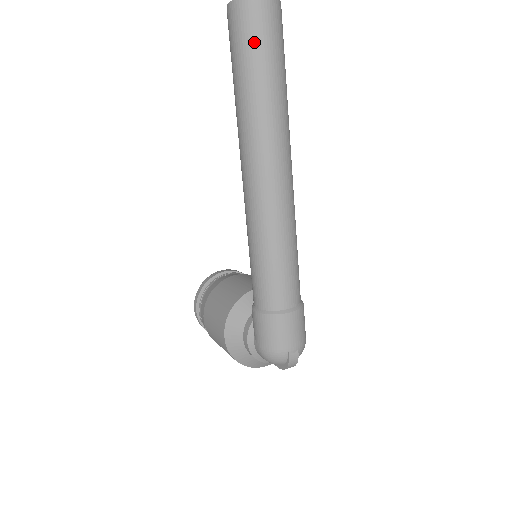
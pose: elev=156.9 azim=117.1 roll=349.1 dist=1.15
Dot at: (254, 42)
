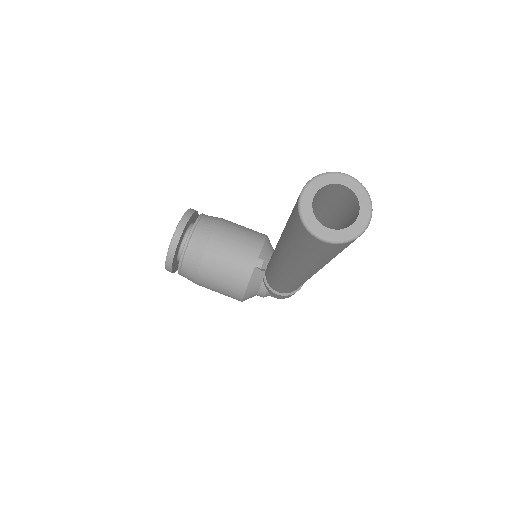
Dot at: occluded
